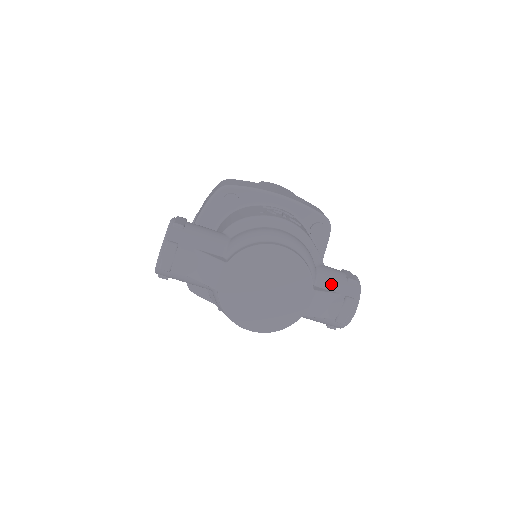
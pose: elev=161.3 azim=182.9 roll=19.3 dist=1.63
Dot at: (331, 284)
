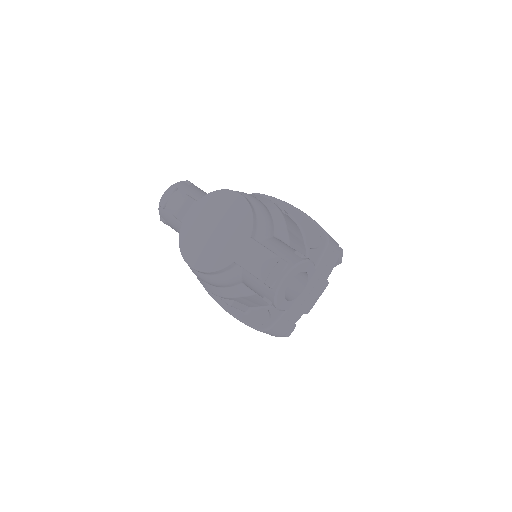
Dot at: (275, 247)
